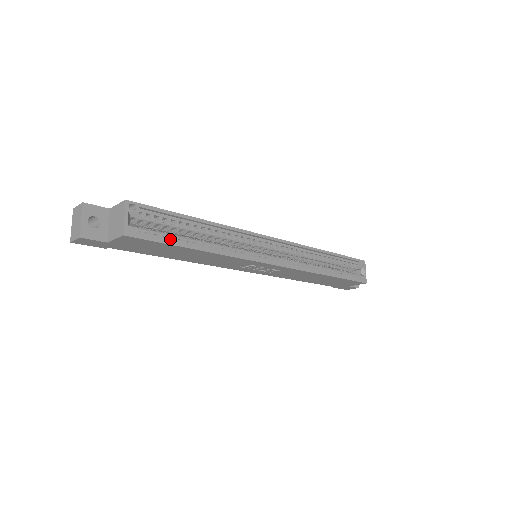
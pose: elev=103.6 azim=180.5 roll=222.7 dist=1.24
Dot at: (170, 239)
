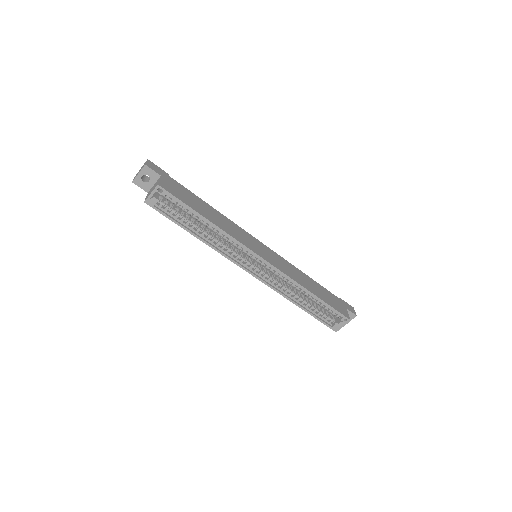
Dot at: (177, 218)
